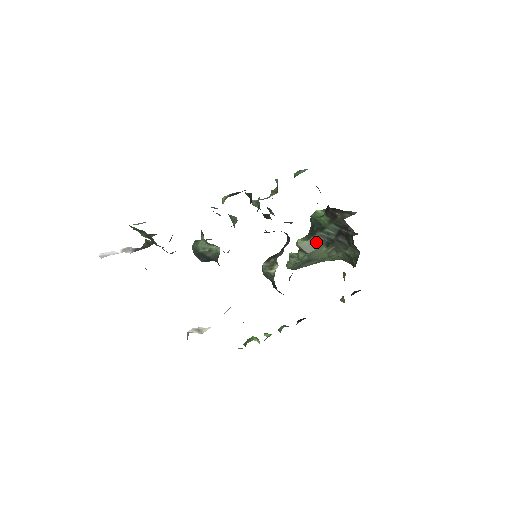
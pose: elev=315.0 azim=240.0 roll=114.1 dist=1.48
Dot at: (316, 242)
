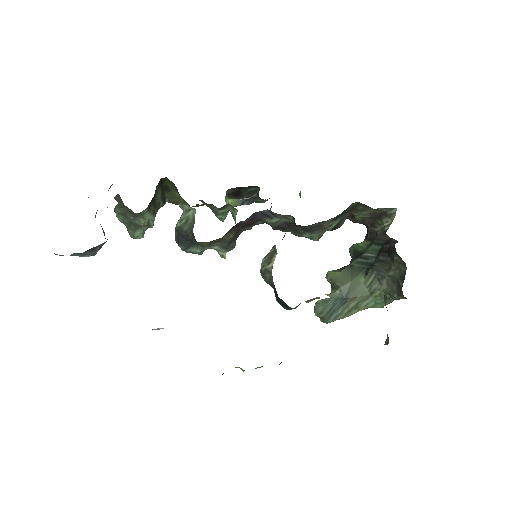
Dot at: (352, 272)
